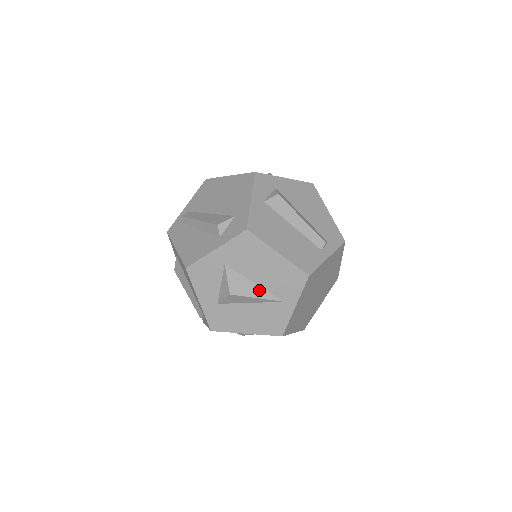
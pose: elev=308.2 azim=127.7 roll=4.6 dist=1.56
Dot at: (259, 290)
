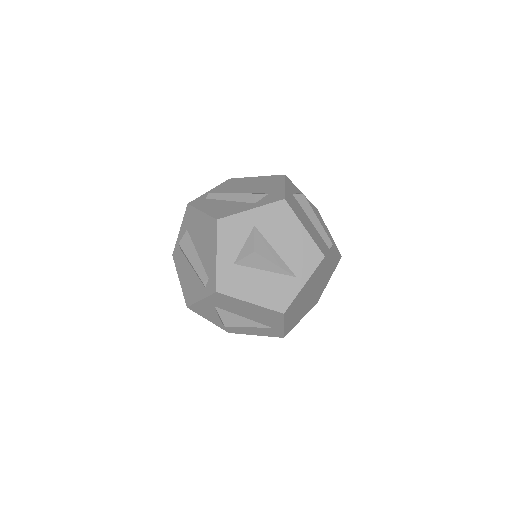
Dot at: (278, 258)
